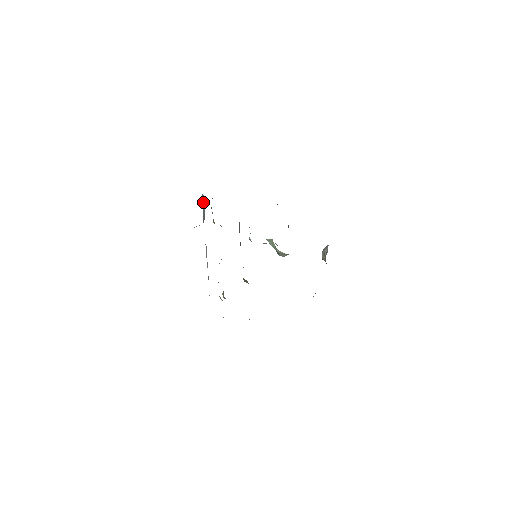
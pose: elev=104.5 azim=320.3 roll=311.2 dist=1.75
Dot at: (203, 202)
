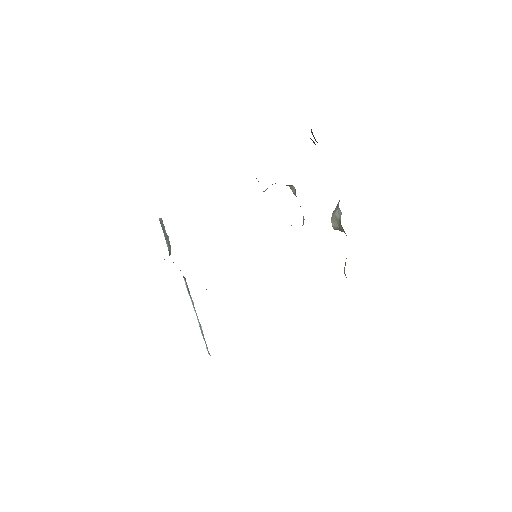
Dot at: (163, 228)
